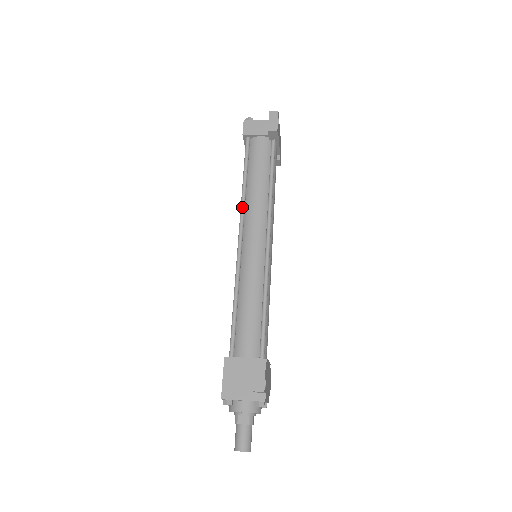
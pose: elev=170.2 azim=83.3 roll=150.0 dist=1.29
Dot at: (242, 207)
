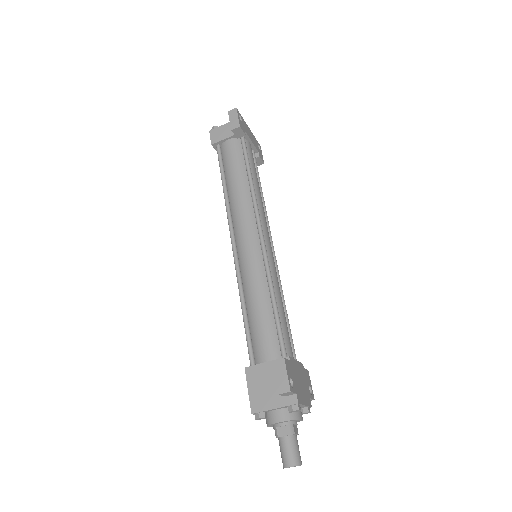
Dot at: (227, 212)
